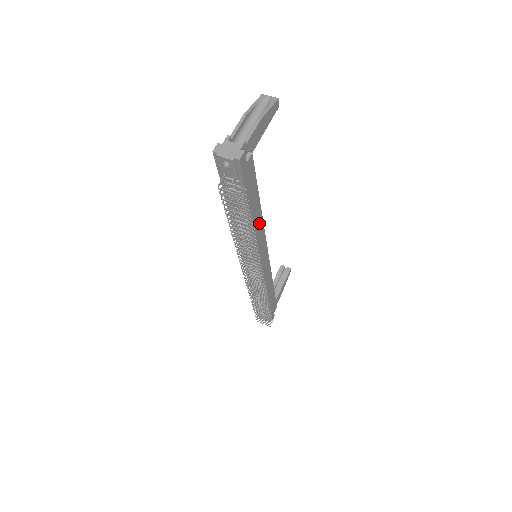
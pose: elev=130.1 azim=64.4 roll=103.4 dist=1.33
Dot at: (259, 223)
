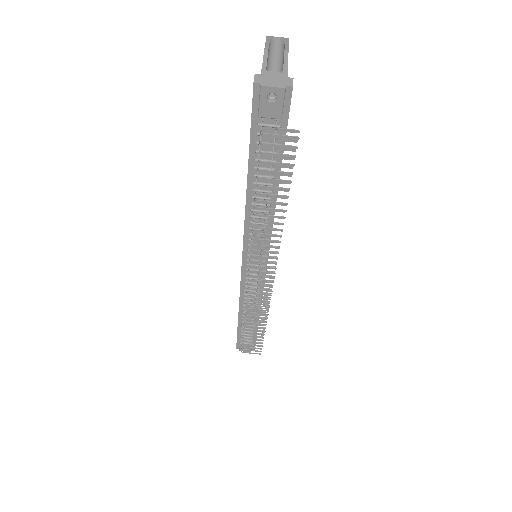
Dot at: occluded
